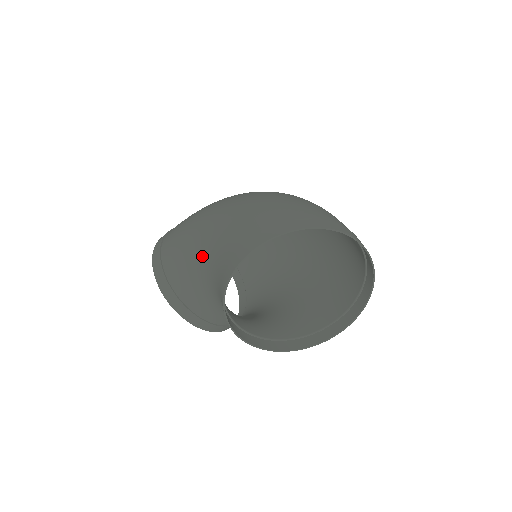
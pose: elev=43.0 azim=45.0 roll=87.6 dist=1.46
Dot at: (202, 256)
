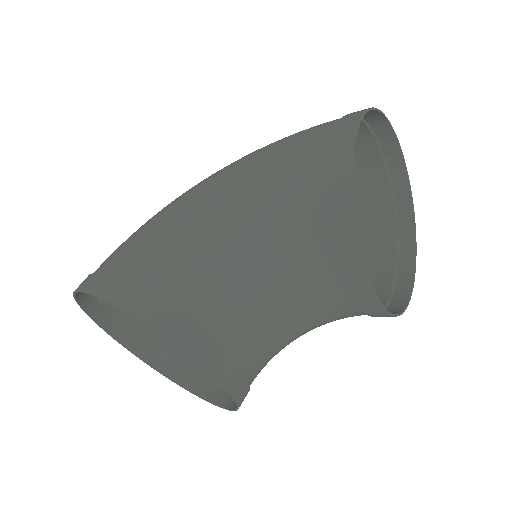
Dot at: (233, 216)
